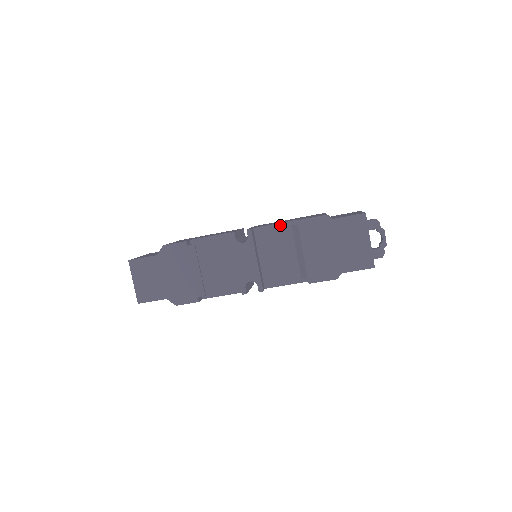
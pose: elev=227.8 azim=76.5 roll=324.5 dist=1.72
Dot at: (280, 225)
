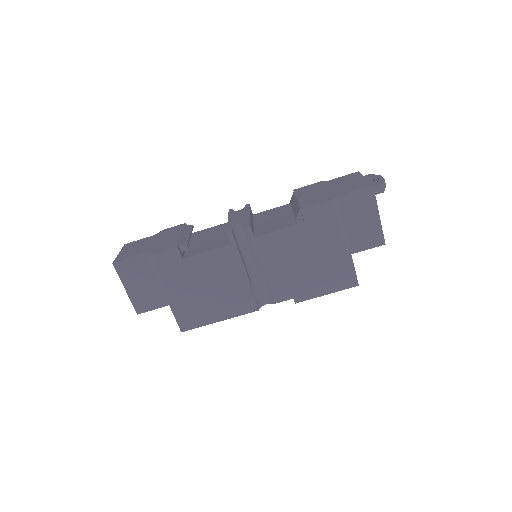
Dot at: (279, 207)
